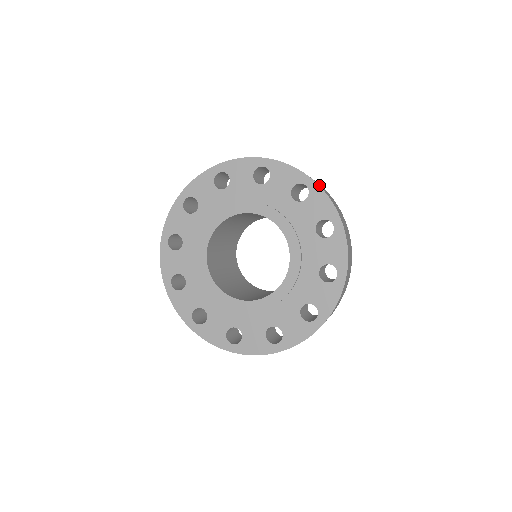
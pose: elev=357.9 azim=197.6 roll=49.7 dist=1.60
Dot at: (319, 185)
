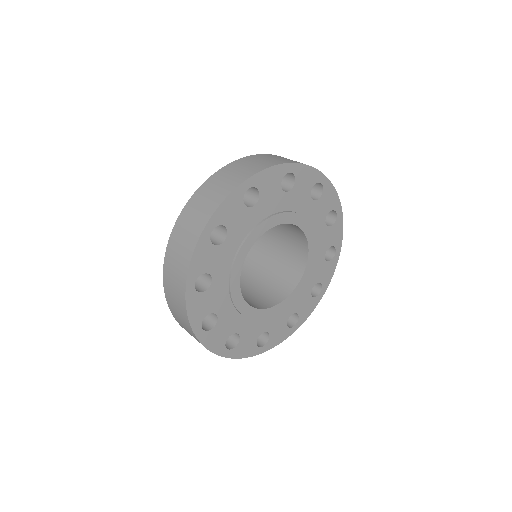
Dot at: occluded
